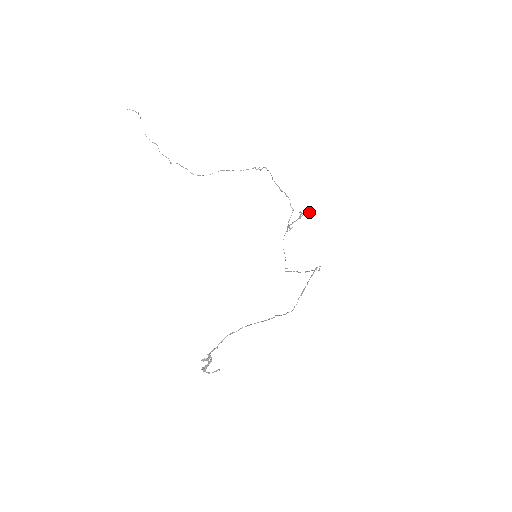
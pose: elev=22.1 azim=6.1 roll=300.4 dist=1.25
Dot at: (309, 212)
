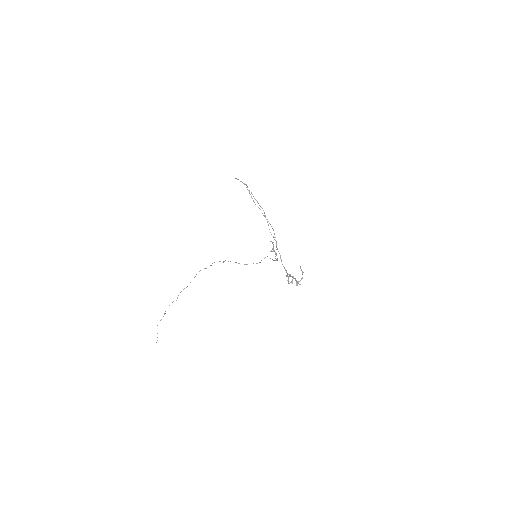
Dot at: (273, 246)
